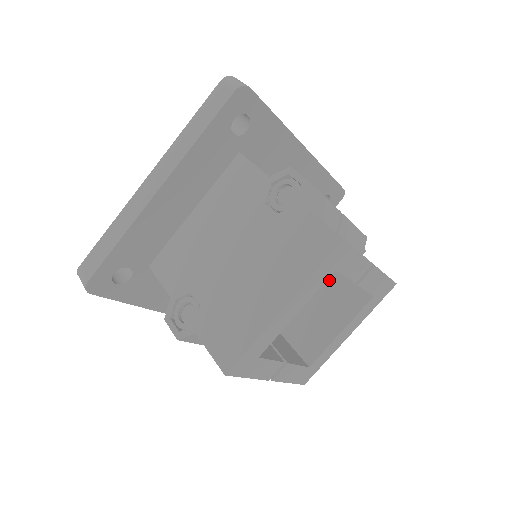
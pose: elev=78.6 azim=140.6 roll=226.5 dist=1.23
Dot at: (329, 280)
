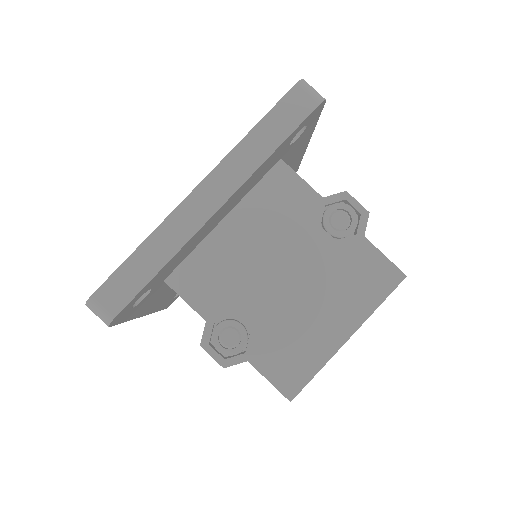
Dot at: occluded
